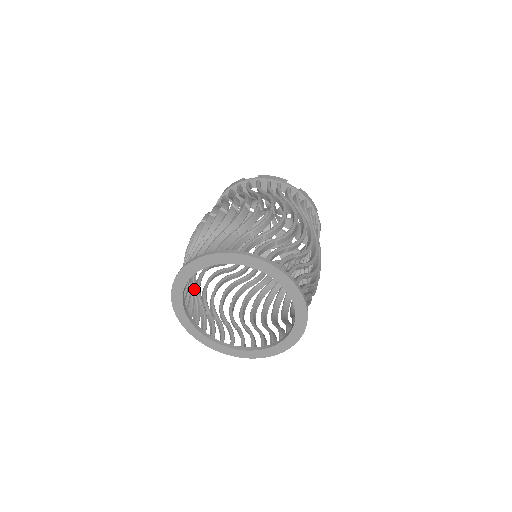
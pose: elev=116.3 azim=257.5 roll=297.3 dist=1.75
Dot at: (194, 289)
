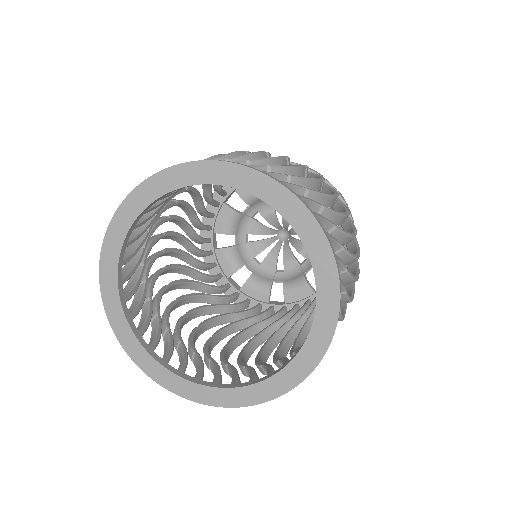
Dot at: (146, 271)
